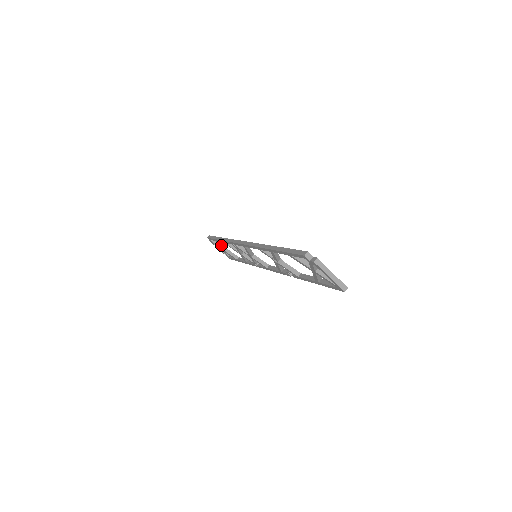
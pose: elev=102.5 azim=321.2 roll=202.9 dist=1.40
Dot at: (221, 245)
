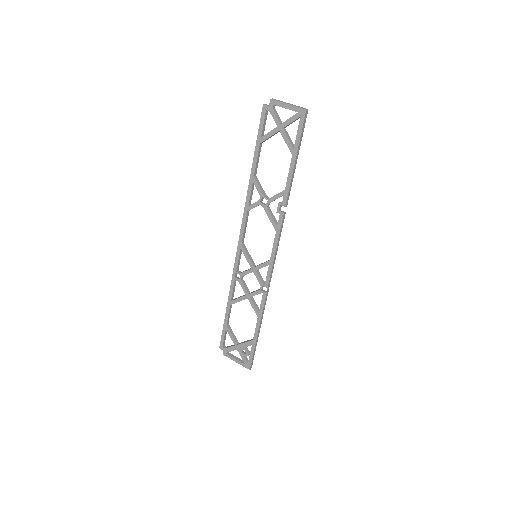
Dot at: (233, 336)
